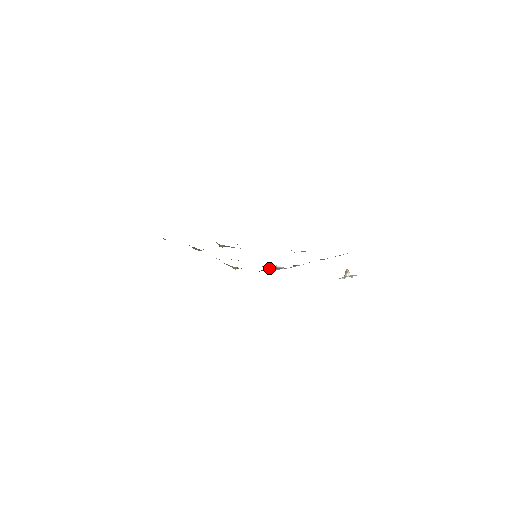
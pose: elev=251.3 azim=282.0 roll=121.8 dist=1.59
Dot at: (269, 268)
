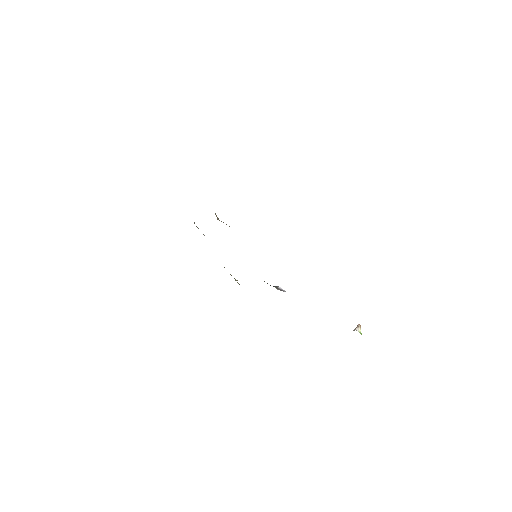
Dot at: occluded
